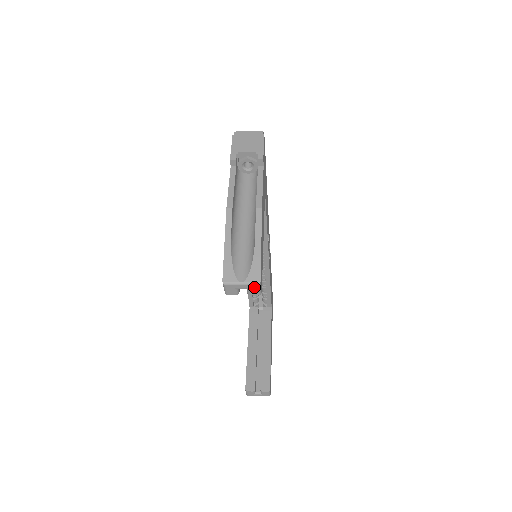
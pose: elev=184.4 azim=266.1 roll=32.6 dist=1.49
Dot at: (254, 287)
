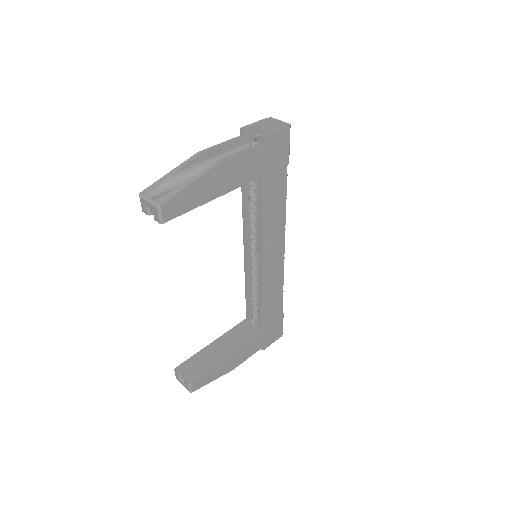
Dot at: (156, 210)
